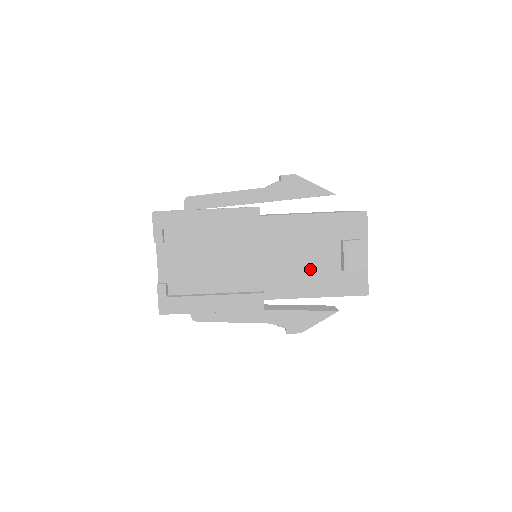
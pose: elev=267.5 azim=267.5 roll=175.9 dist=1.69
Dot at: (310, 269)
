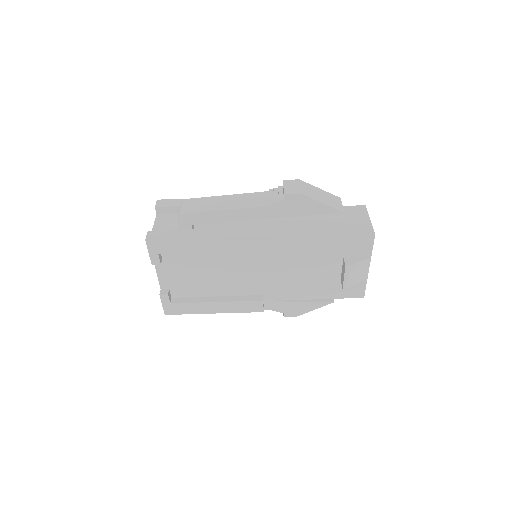
Dot at: (310, 279)
